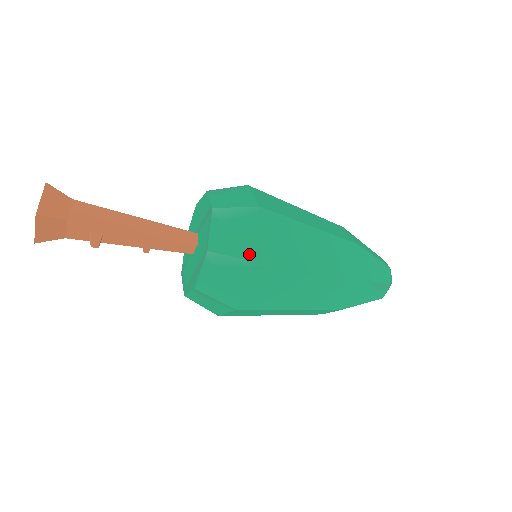
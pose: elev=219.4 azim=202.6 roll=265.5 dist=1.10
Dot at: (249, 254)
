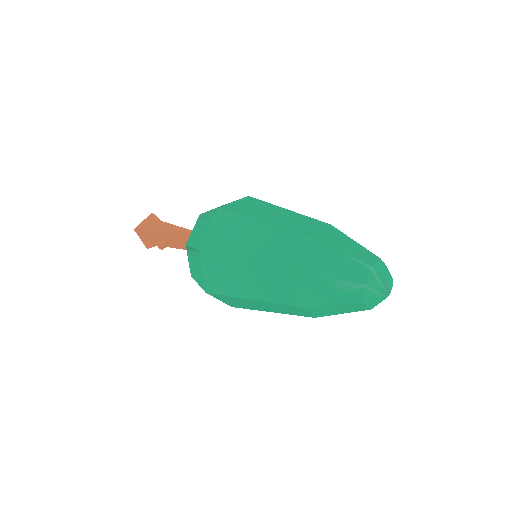
Dot at: (199, 245)
